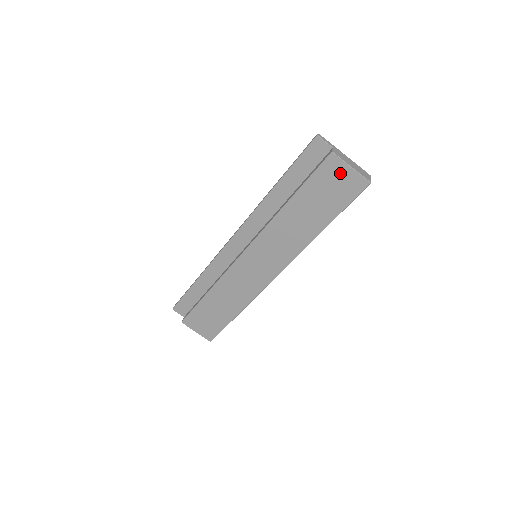
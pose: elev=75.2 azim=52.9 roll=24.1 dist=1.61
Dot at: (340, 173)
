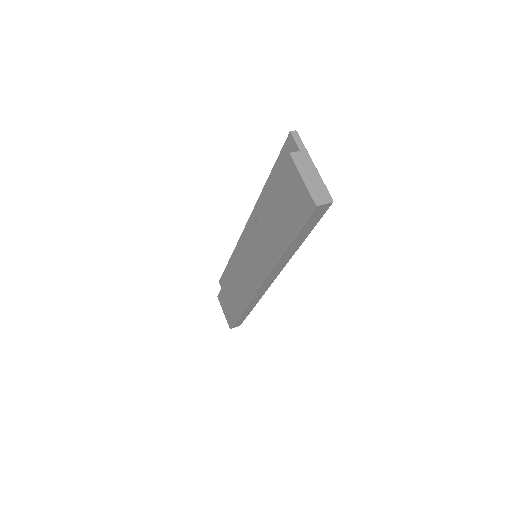
Dot at: (295, 182)
